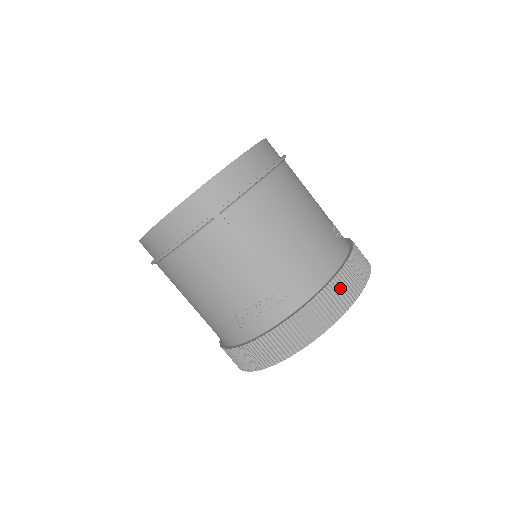
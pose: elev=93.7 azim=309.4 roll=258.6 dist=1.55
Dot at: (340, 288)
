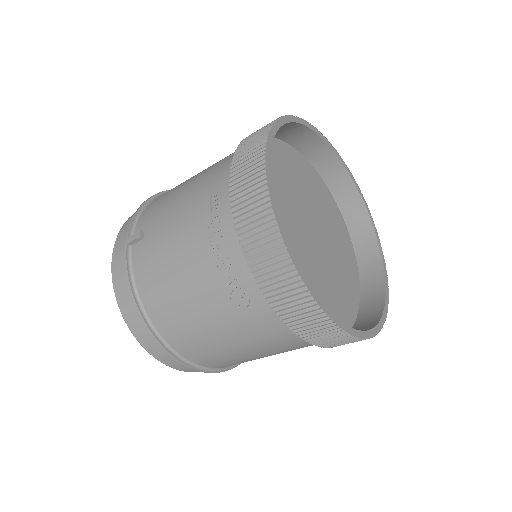
Dot at: (251, 136)
